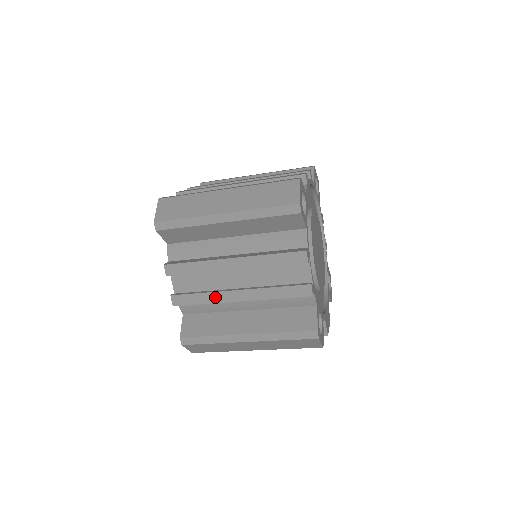
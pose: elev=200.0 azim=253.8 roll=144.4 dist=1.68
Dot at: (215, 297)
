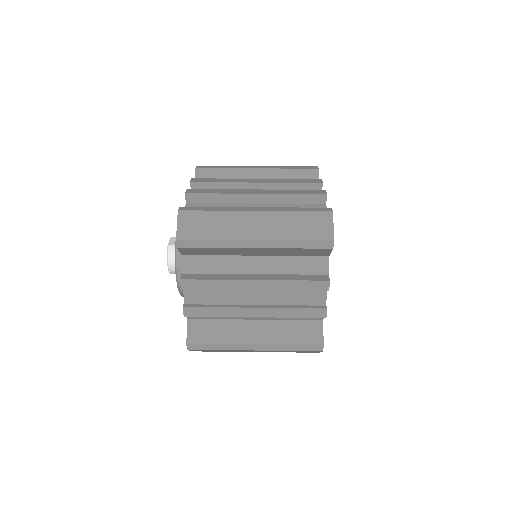
Dot at: occluded
